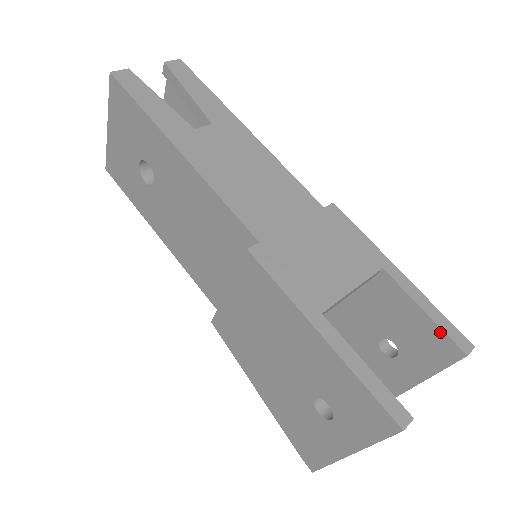
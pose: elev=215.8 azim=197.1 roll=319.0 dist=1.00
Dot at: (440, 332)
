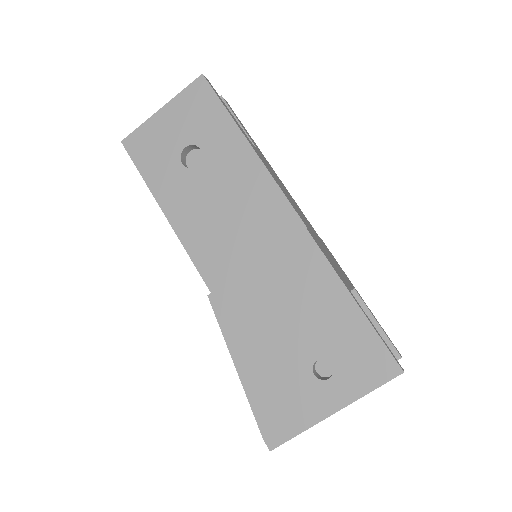
Dot at: (386, 339)
